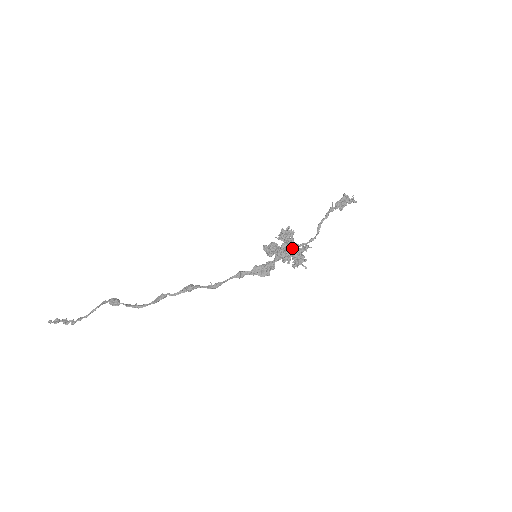
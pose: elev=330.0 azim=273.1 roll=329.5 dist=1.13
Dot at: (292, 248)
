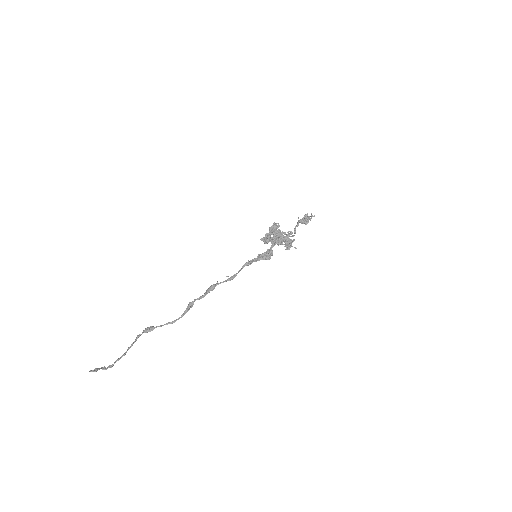
Dot at: (281, 234)
